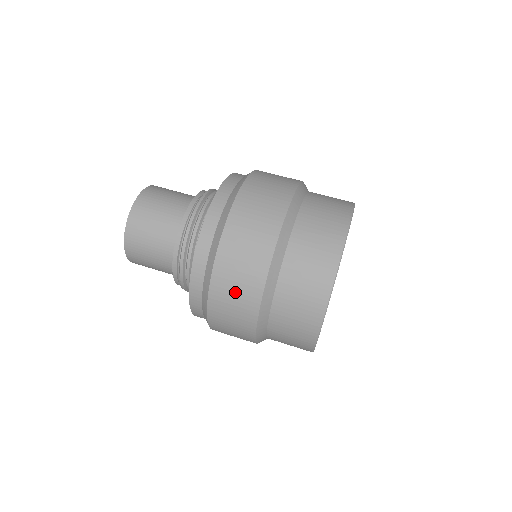
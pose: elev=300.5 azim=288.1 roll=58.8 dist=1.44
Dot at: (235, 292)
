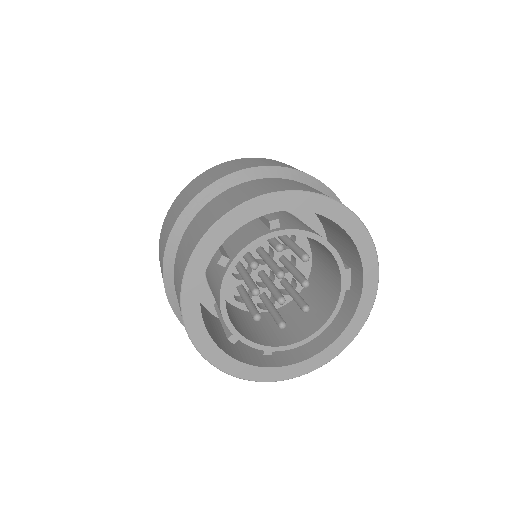
Dot at: (214, 173)
